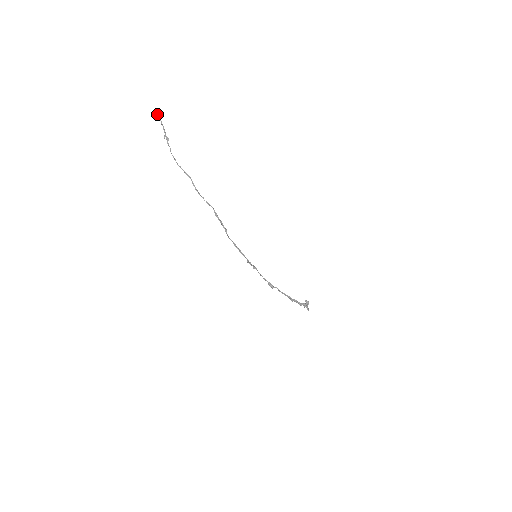
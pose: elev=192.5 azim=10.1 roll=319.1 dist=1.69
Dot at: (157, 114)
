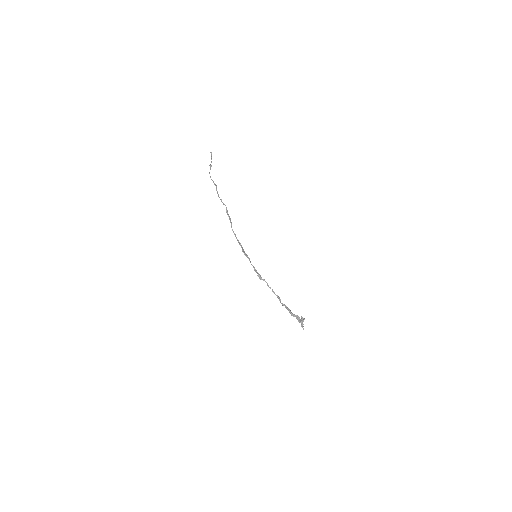
Dot at: (211, 153)
